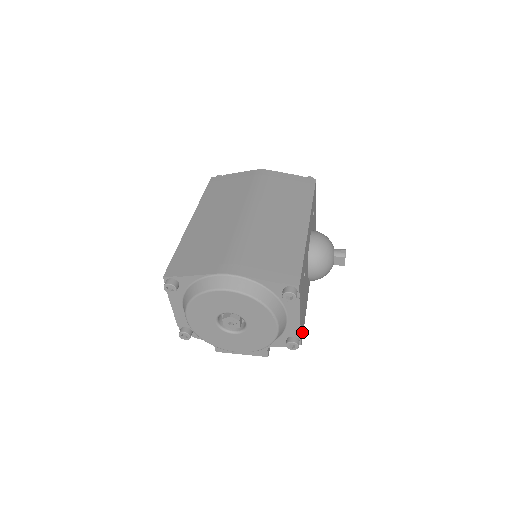
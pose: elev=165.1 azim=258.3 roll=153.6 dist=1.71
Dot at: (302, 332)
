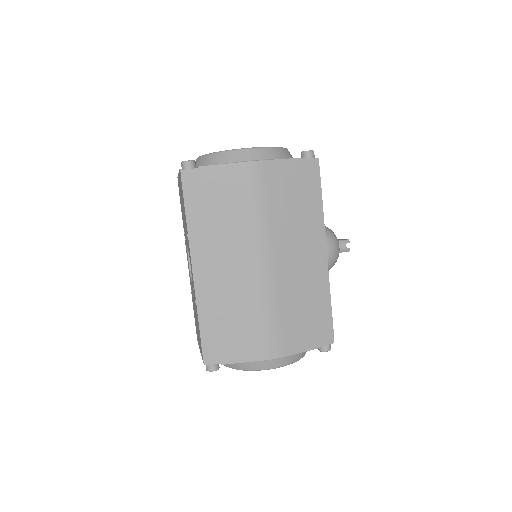
Dot at: occluded
